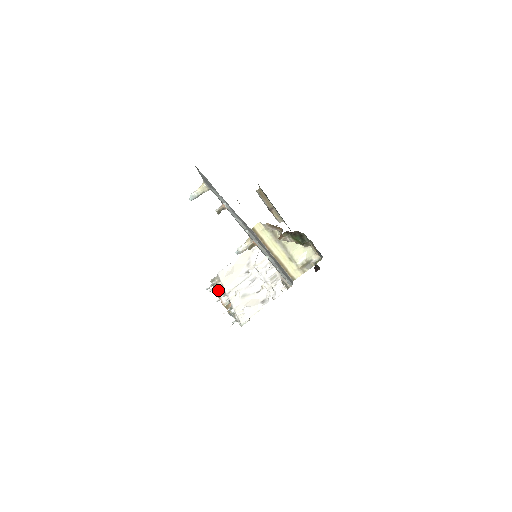
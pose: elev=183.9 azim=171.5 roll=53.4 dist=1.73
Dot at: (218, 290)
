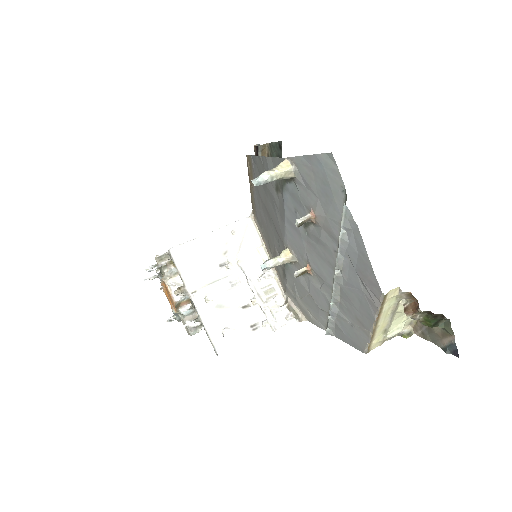
Dot at: (166, 276)
